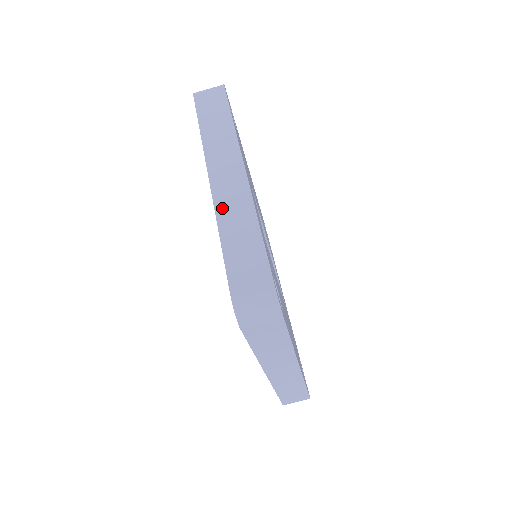
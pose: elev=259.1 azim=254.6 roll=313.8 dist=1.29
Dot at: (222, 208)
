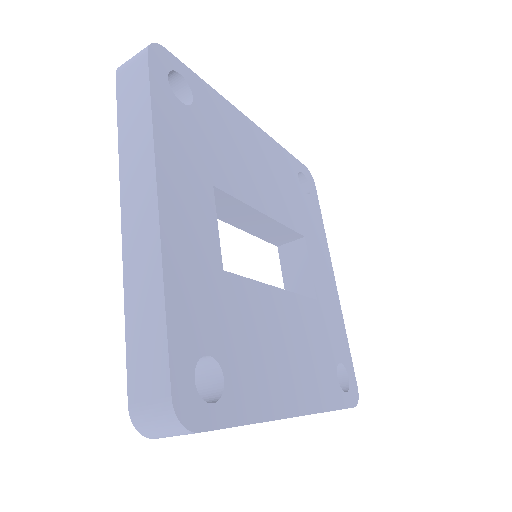
Dot at: (130, 266)
